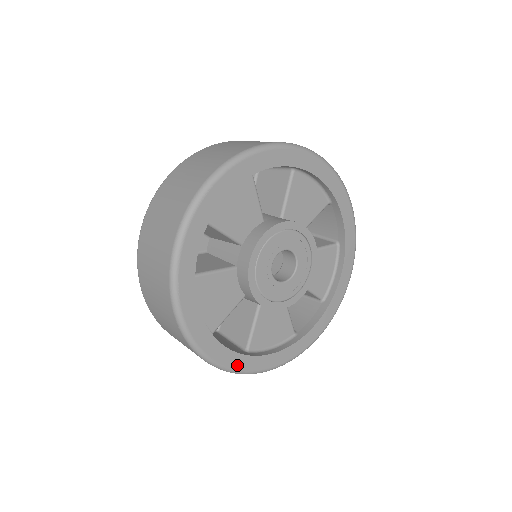
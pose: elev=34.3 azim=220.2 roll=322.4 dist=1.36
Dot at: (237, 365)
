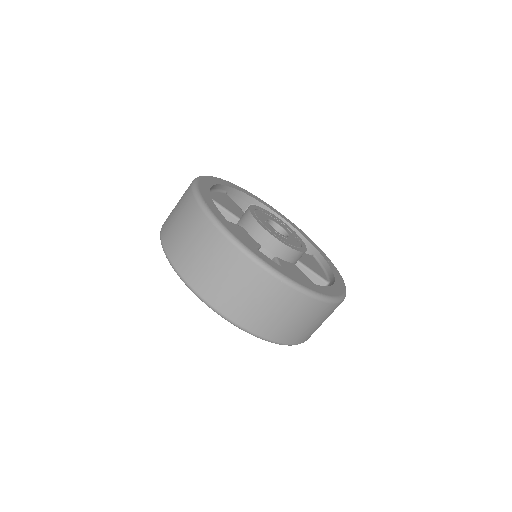
Dot at: (282, 272)
